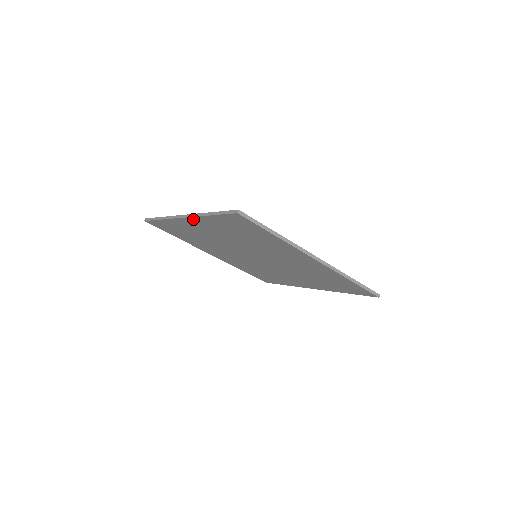
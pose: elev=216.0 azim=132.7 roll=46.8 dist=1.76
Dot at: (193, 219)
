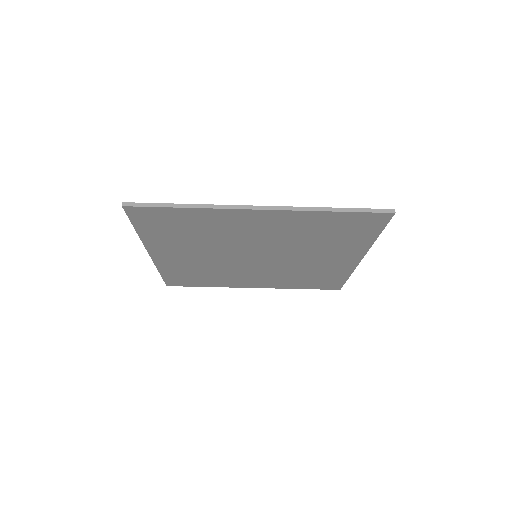
Dot at: (151, 249)
